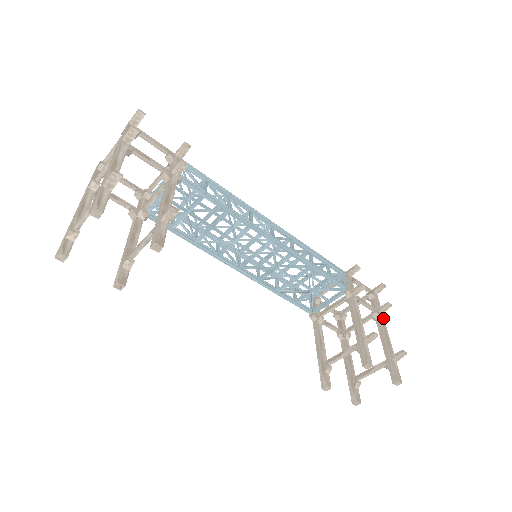
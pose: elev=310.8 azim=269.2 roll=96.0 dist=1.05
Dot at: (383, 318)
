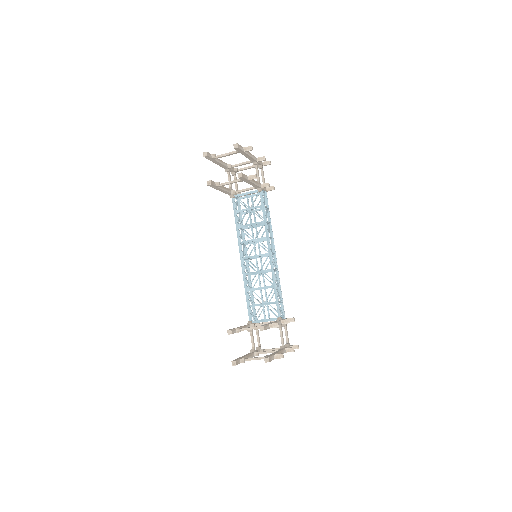
Dot at: (284, 352)
